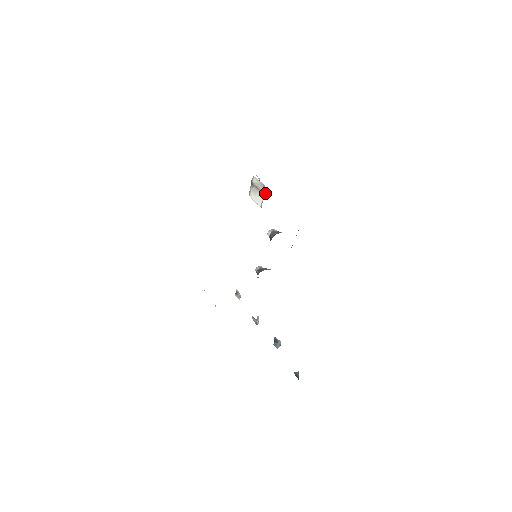
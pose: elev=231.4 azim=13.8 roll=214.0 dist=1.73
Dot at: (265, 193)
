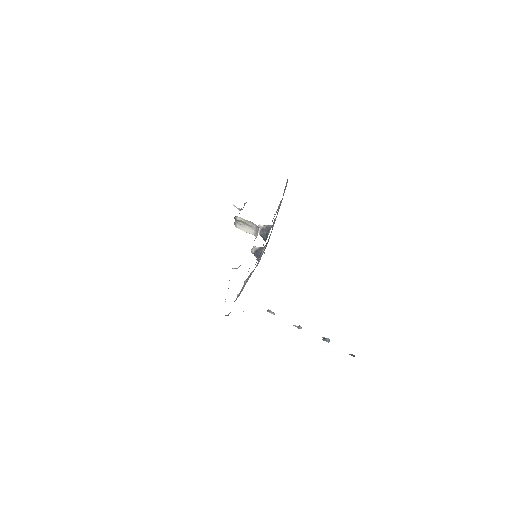
Dot at: (258, 230)
